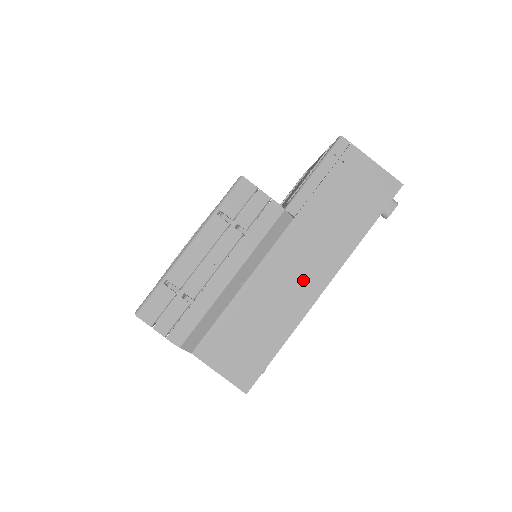
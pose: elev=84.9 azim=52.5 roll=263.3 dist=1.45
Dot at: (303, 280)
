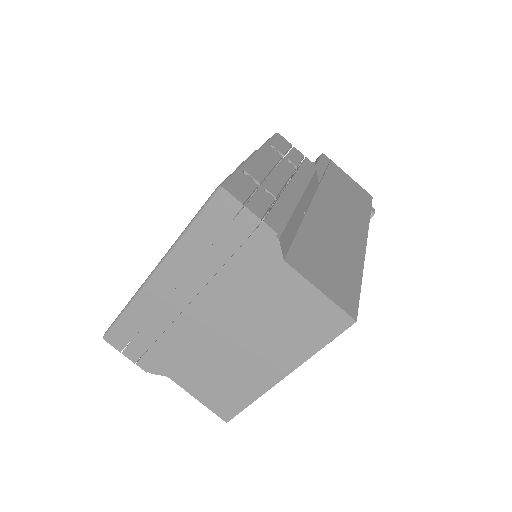
Dot at: (348, 230)
